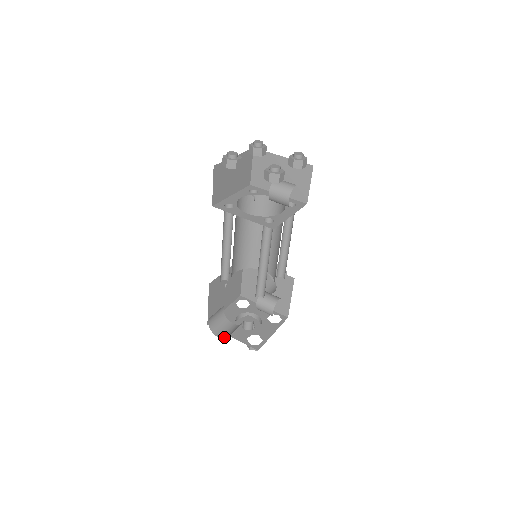
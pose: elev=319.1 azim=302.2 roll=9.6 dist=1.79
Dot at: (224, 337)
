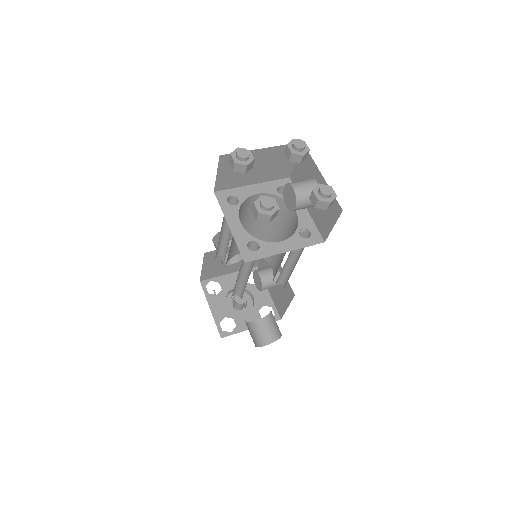
Dot at: (270, 341)
